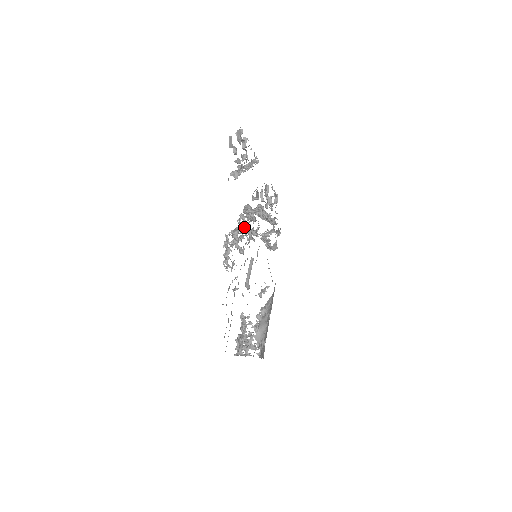
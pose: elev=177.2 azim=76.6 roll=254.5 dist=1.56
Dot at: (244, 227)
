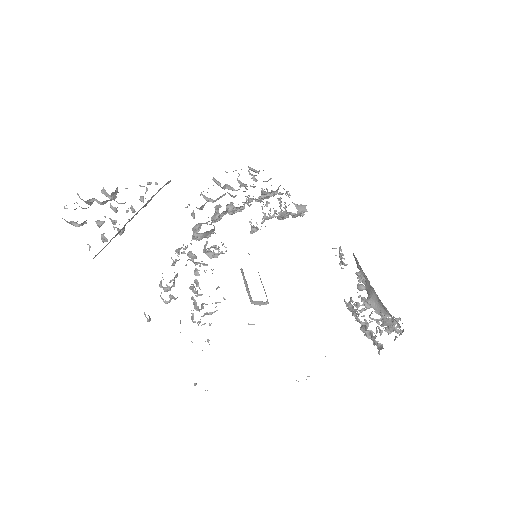
Dot at: occluded
